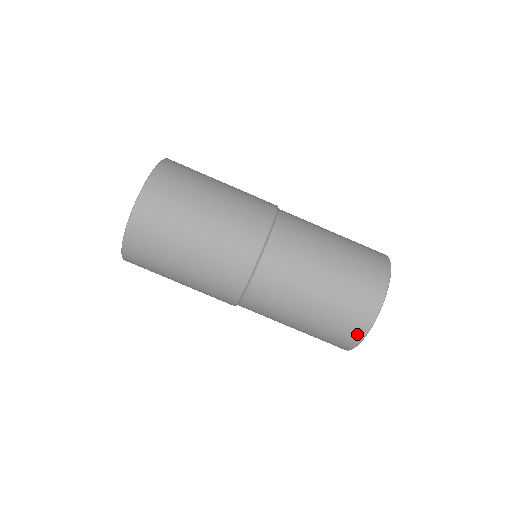
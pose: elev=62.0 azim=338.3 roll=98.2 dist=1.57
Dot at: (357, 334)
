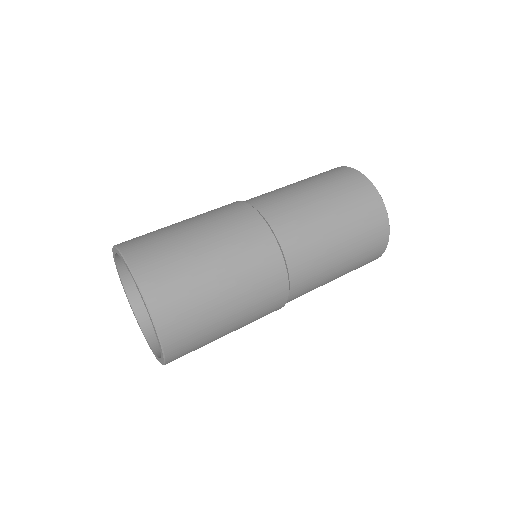
Dot at: (375, 200)
